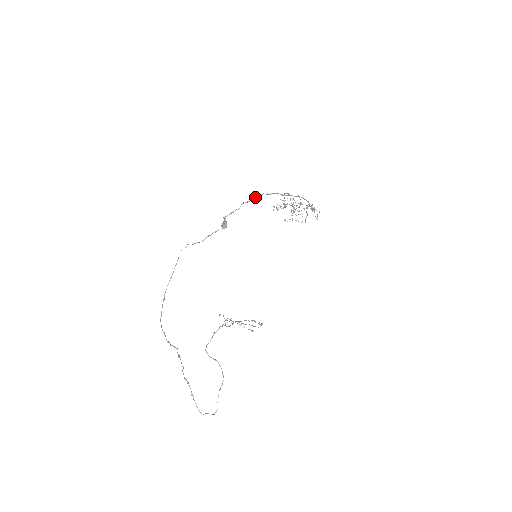
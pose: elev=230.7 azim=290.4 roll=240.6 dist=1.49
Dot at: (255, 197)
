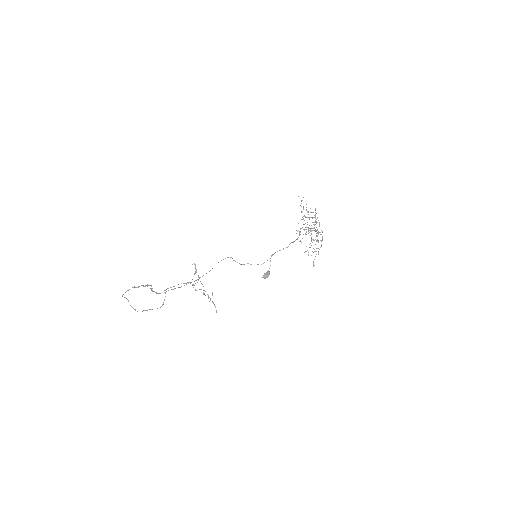
Dot at: (301, 228)
